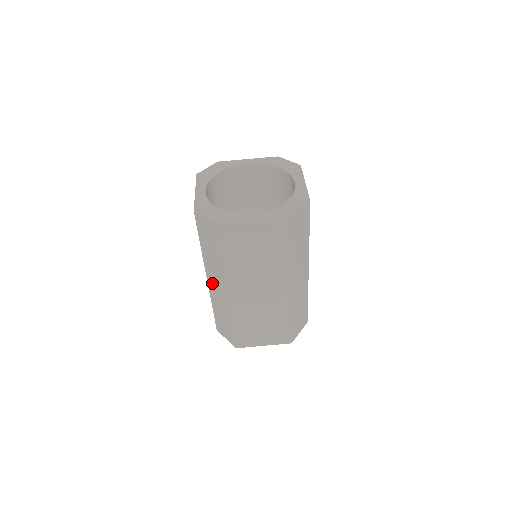
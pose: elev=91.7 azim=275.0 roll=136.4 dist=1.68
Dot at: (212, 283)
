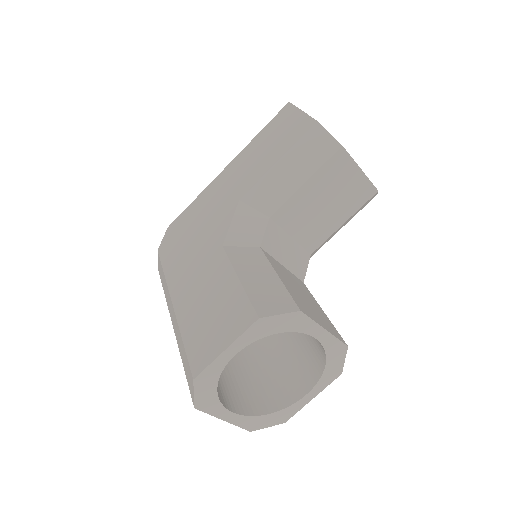
Dot at: (172, 309)
